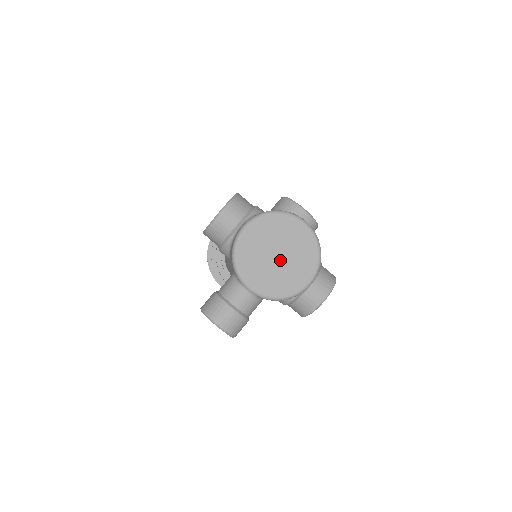
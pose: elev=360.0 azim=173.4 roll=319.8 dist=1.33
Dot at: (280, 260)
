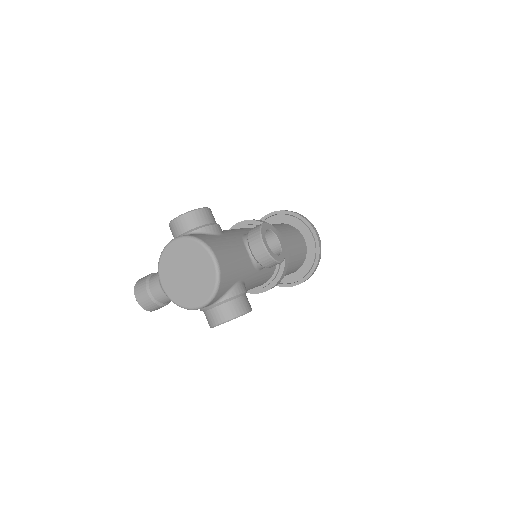
Dot at: (187, 278)
